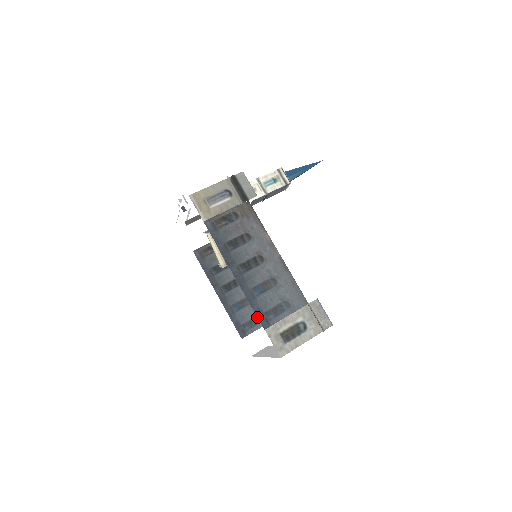
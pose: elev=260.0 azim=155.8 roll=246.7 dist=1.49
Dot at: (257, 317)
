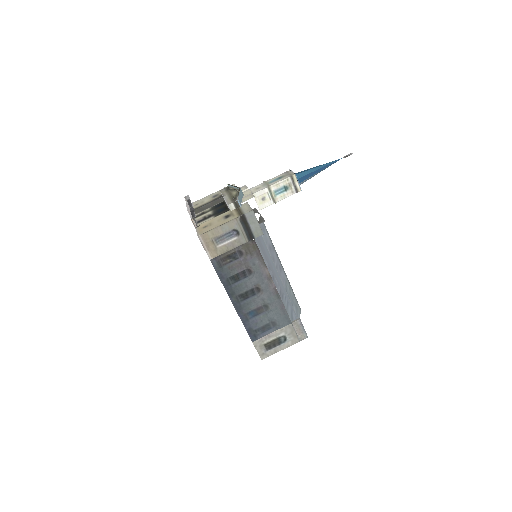
Dot at: occluded
